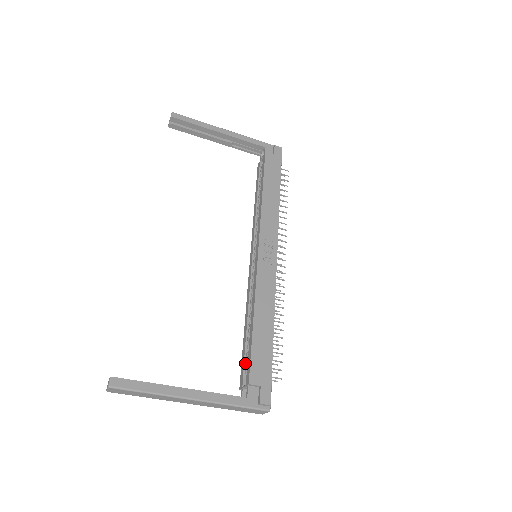
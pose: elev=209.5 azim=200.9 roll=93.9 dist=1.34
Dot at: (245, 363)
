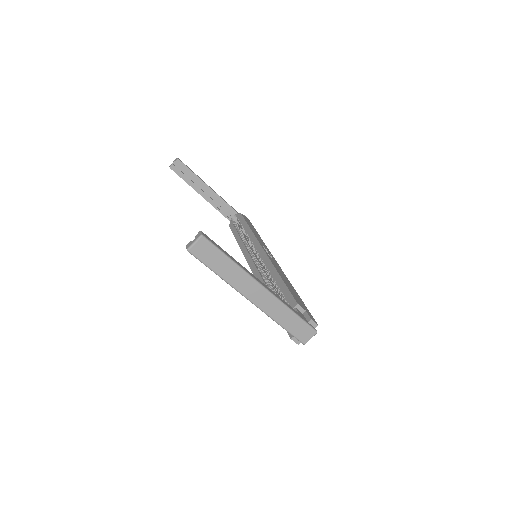
Dot at: occluded
